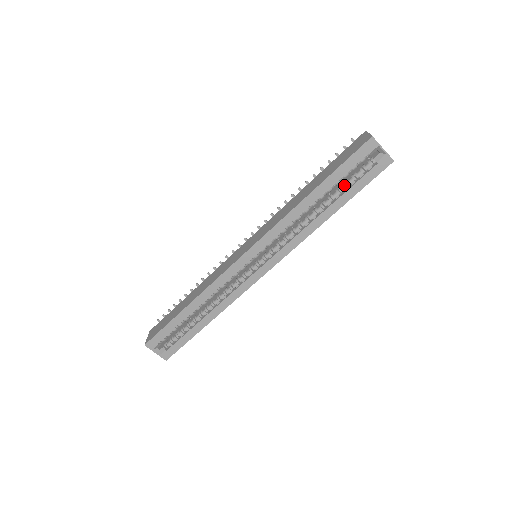
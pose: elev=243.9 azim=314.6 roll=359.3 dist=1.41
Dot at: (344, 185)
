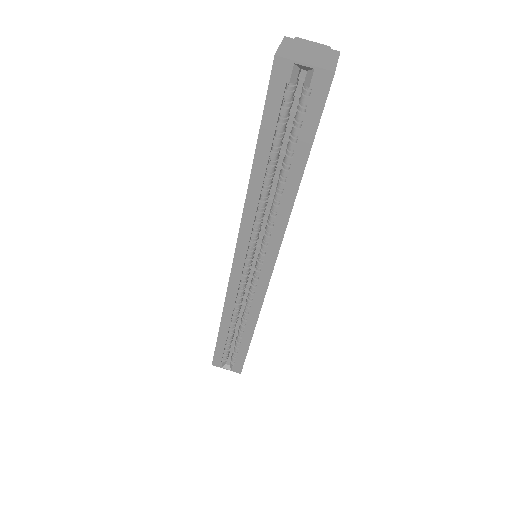
Dot at: (290, 140)
